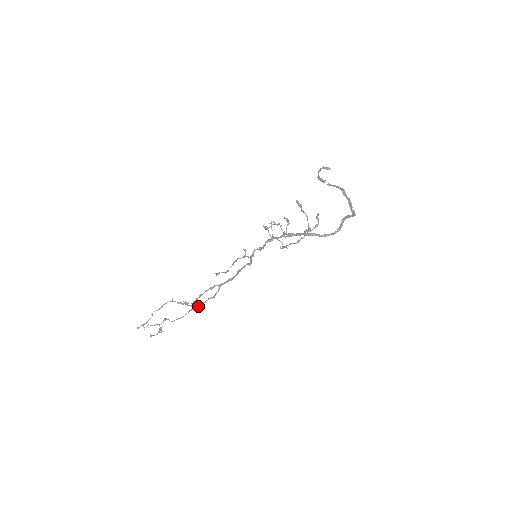
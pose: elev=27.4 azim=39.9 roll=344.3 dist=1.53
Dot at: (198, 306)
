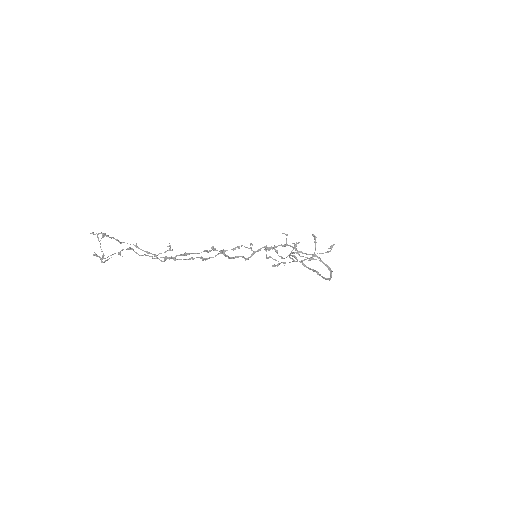
Dot at: (180, 259)
